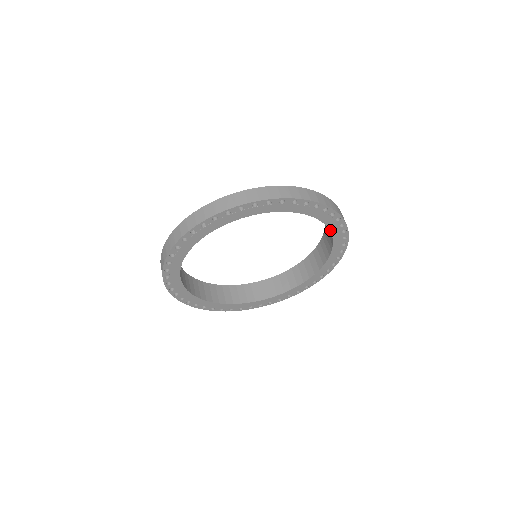
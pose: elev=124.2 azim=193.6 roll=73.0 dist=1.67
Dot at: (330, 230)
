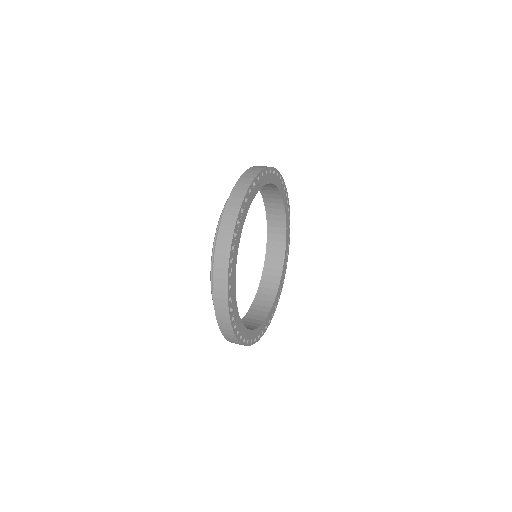
Dot at: (272, 183)
